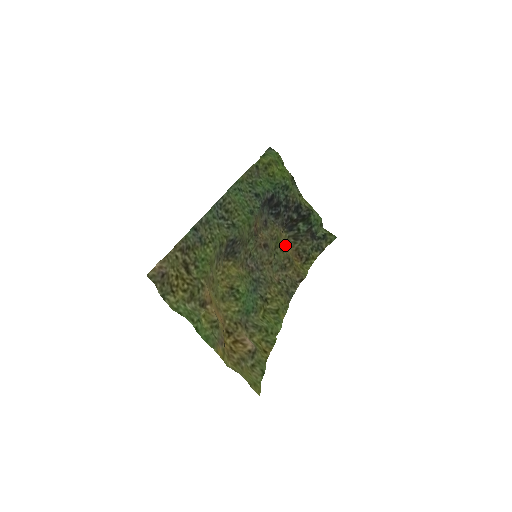
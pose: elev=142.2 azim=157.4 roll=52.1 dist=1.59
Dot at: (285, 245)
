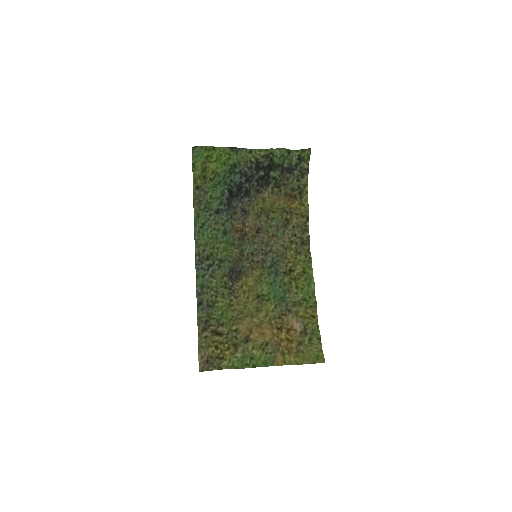
Dot at: (274, 203)
